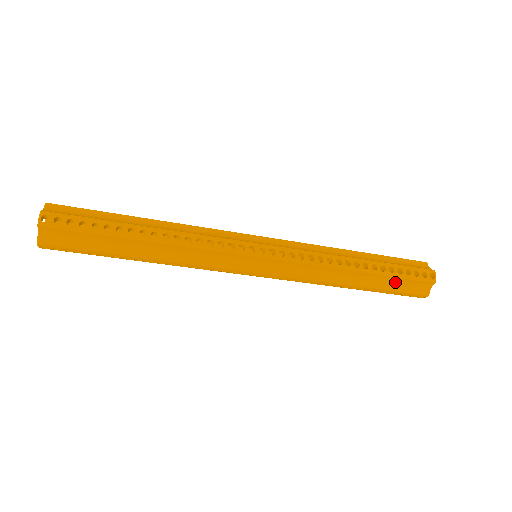
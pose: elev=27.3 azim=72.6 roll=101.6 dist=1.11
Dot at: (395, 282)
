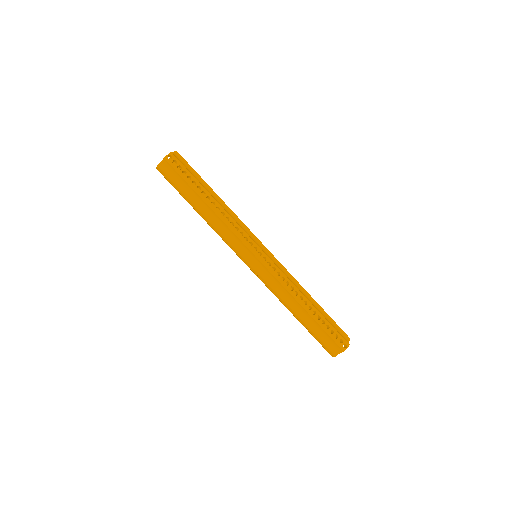
Dot at: (321, 331)
